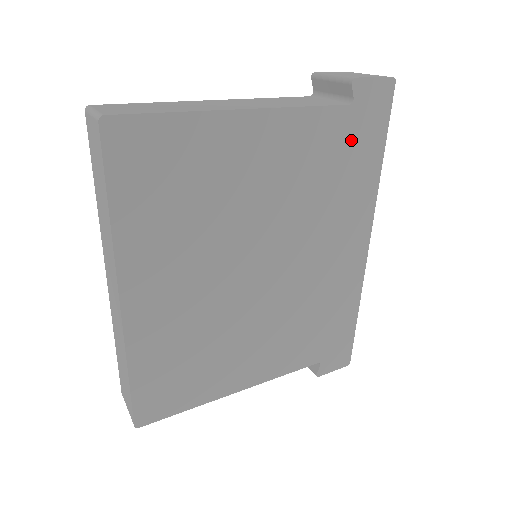
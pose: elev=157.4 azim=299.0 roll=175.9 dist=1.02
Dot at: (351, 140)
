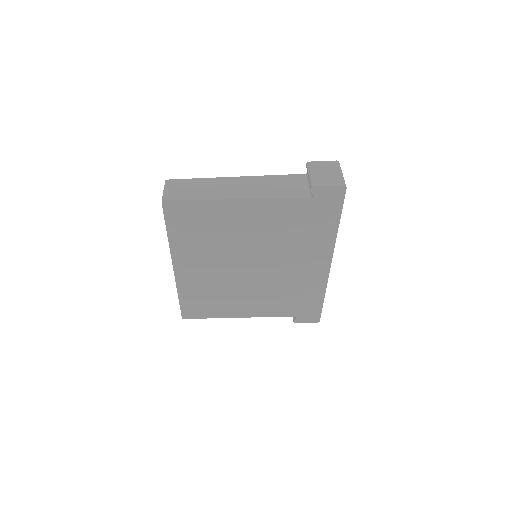
Dot at: (312, 215)
